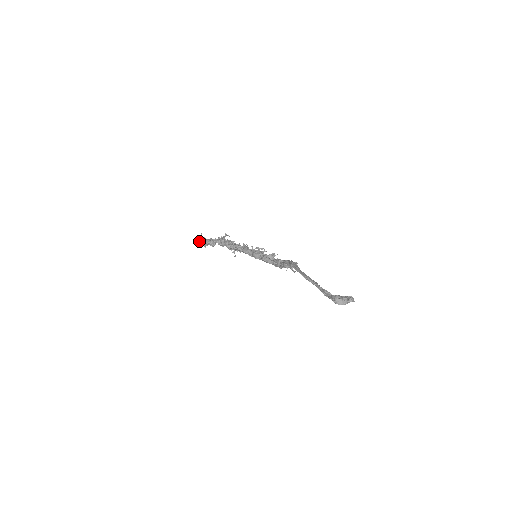
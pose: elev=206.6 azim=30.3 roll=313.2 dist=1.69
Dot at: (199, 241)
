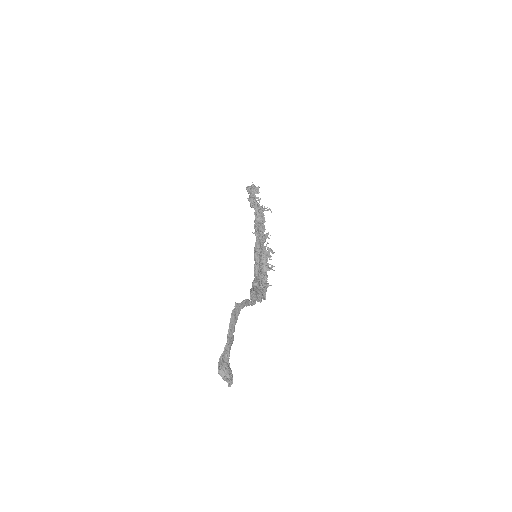
Dot at: (250, 191)
